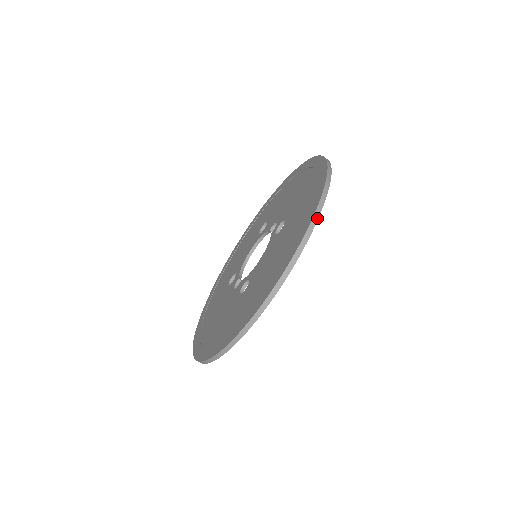
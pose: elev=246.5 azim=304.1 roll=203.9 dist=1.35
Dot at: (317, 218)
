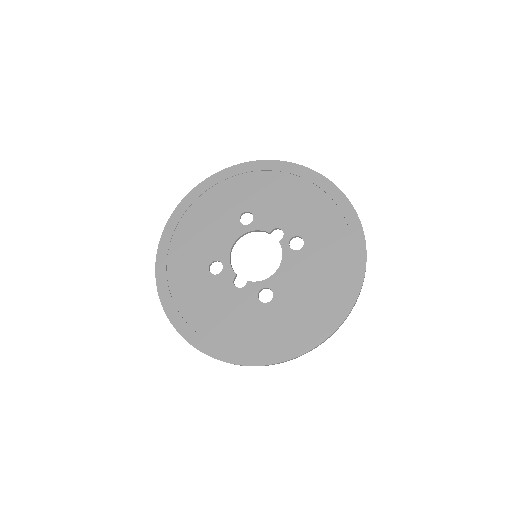
Dot at: occluded
